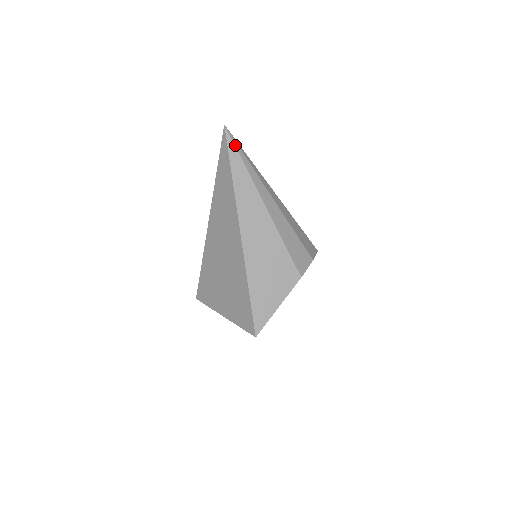
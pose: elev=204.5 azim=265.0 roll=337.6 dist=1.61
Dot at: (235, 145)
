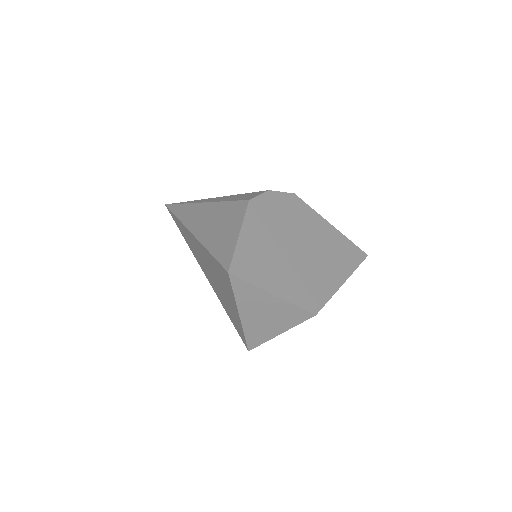
Dot at: (174, 204)
